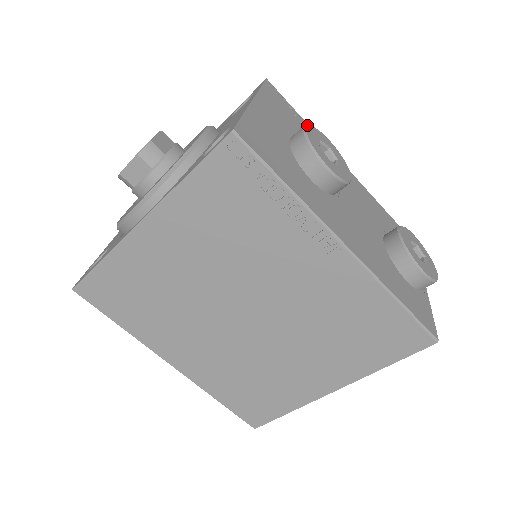
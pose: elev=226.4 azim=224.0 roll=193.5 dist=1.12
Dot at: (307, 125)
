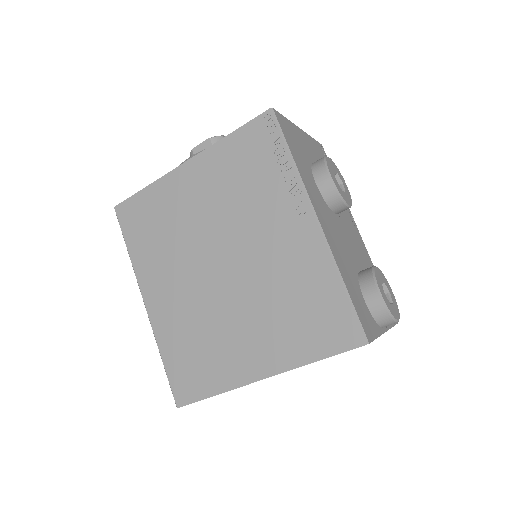
Dot at: occluded
